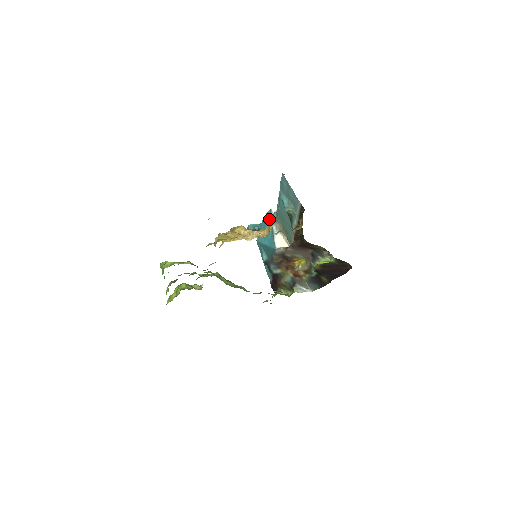
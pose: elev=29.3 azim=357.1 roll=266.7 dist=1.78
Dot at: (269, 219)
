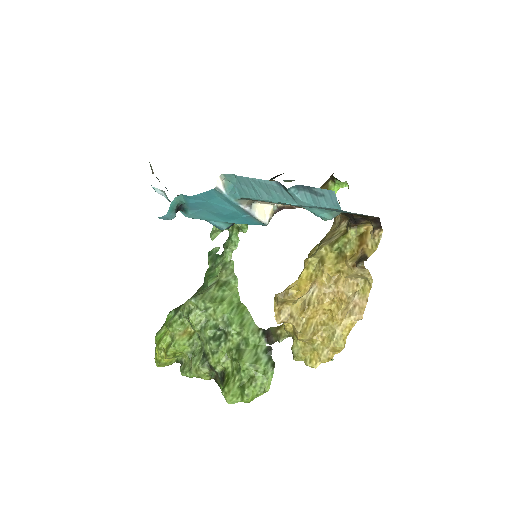
Dot at: (219, 200)
